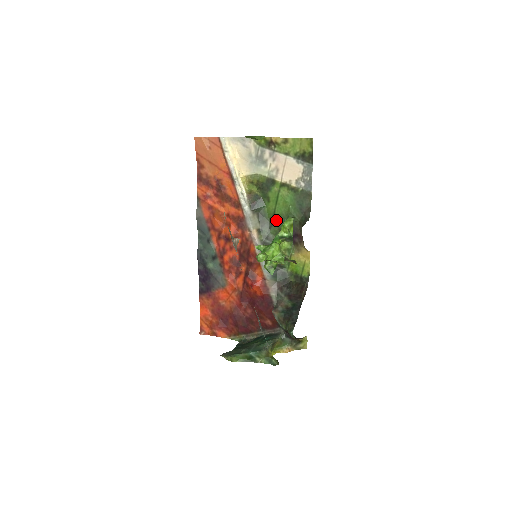
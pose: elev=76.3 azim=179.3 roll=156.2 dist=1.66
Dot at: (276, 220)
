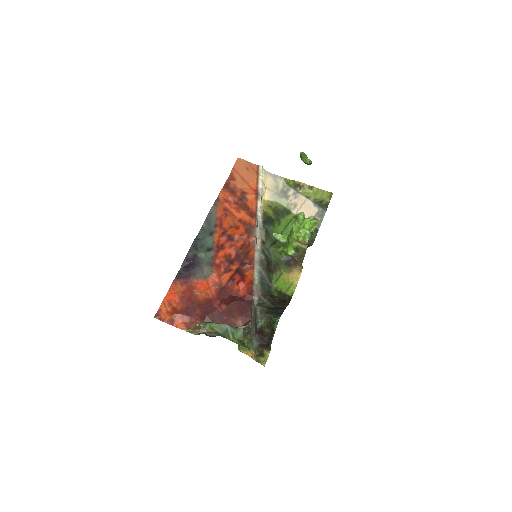
Dot at: occluded
